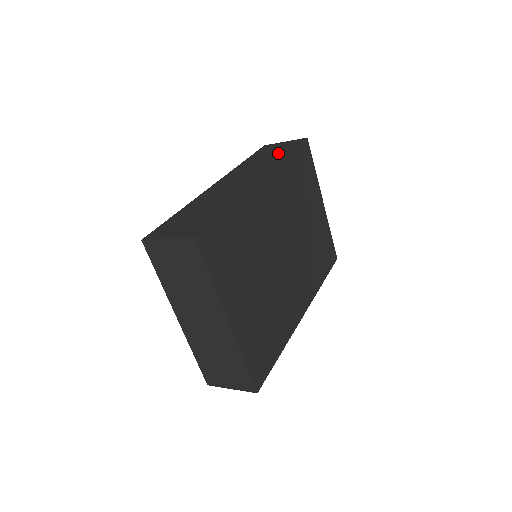
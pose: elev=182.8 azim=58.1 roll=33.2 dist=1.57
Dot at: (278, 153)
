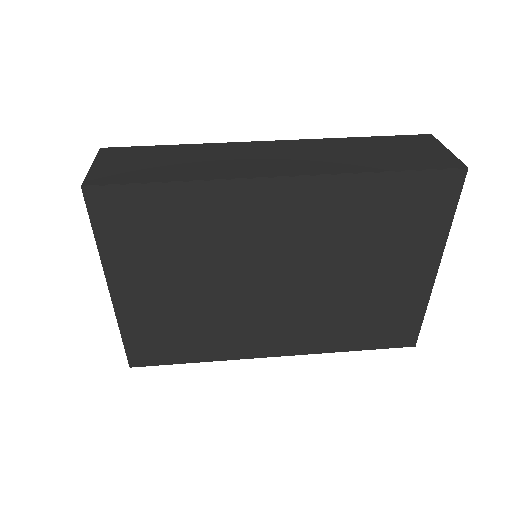
Dot at: (387, 159)
